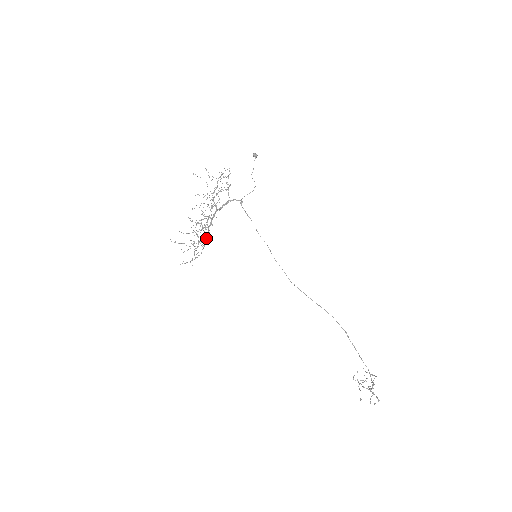
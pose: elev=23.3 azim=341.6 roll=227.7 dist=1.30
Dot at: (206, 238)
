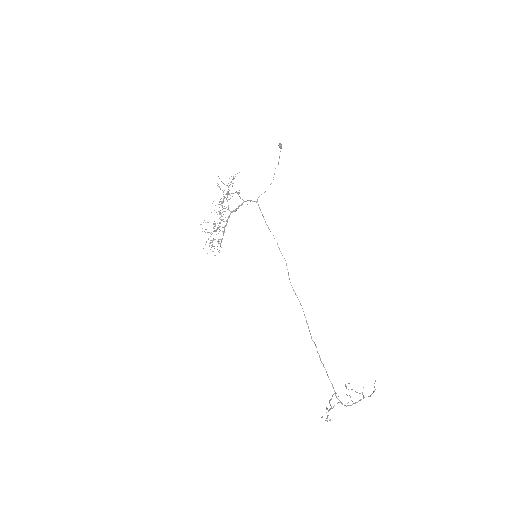
Dot at: occluded
